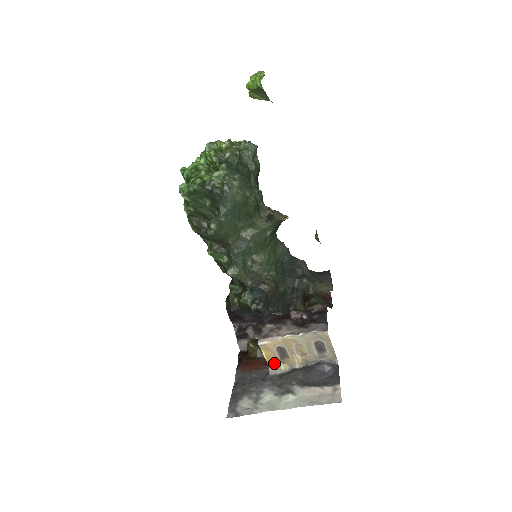
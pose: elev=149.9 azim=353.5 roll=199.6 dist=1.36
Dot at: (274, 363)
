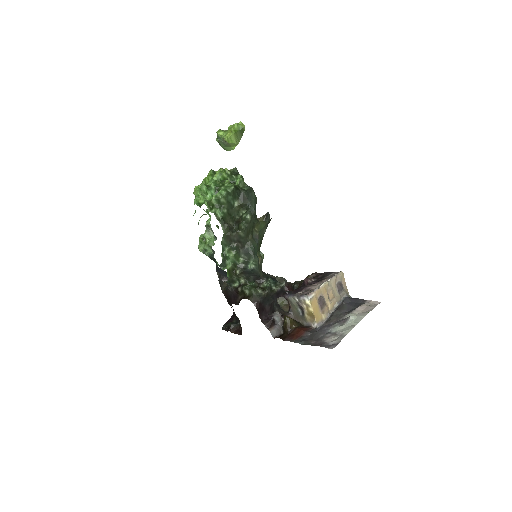
Dot at: (318, 316)
